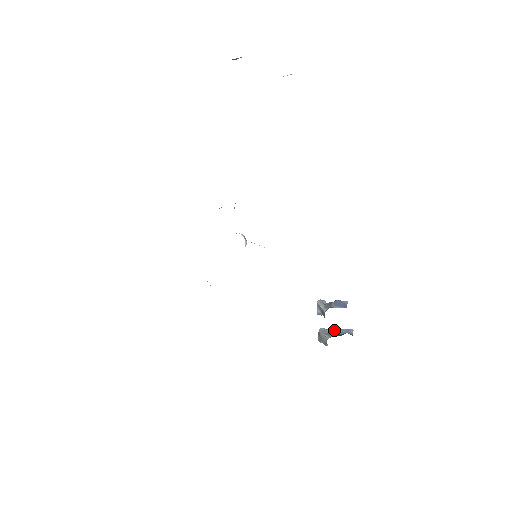
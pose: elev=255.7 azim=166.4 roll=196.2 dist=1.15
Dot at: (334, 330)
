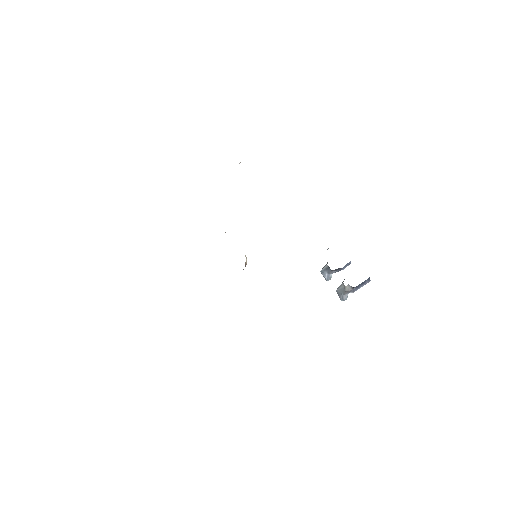
Dot at: occluded
